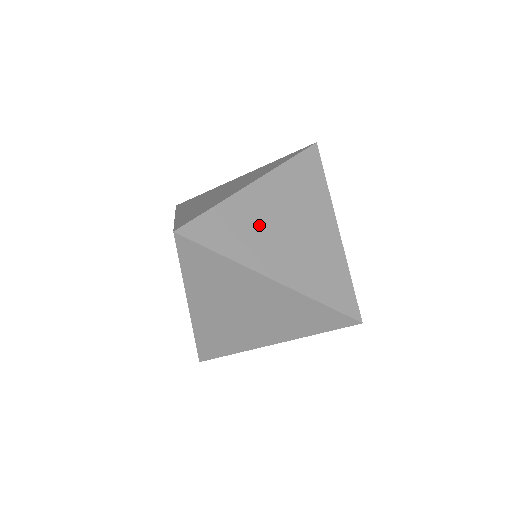
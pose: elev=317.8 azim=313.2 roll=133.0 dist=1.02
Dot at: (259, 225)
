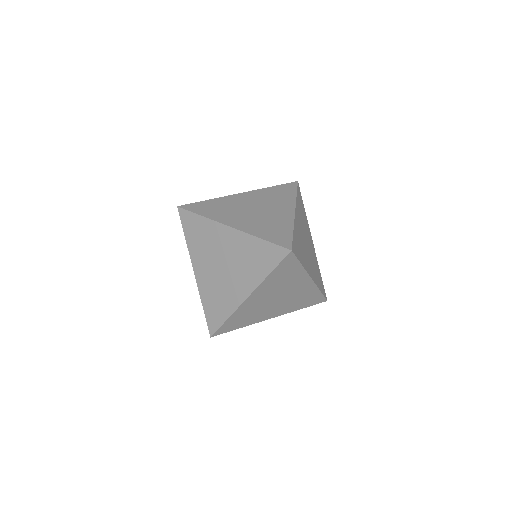
Dot at: (233, 207)
